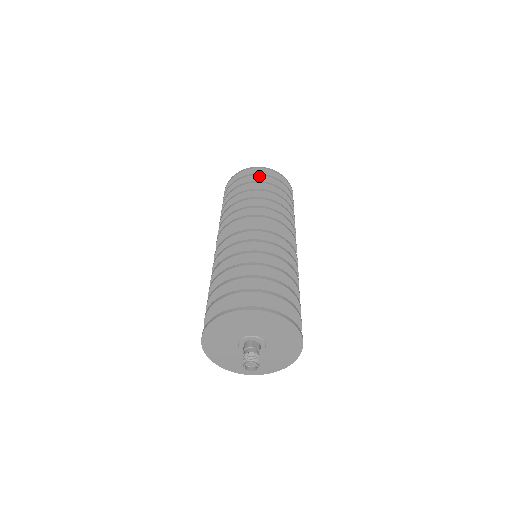
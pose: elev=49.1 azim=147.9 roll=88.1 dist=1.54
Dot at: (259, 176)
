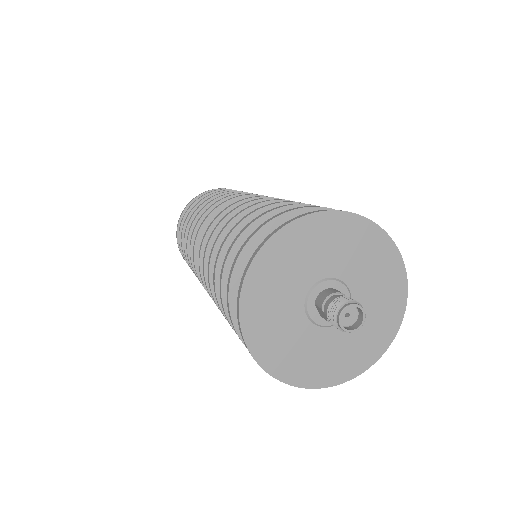
Dot at: occluded
